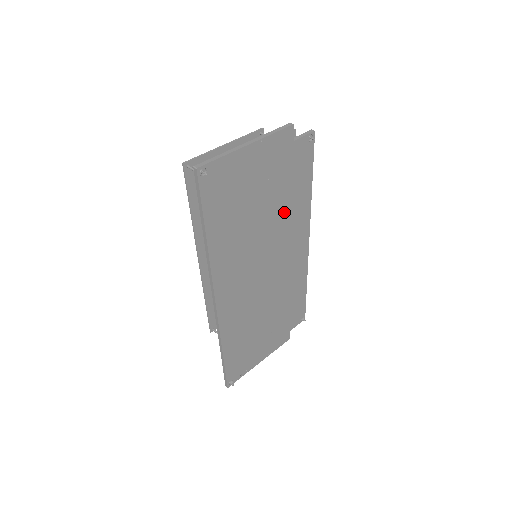
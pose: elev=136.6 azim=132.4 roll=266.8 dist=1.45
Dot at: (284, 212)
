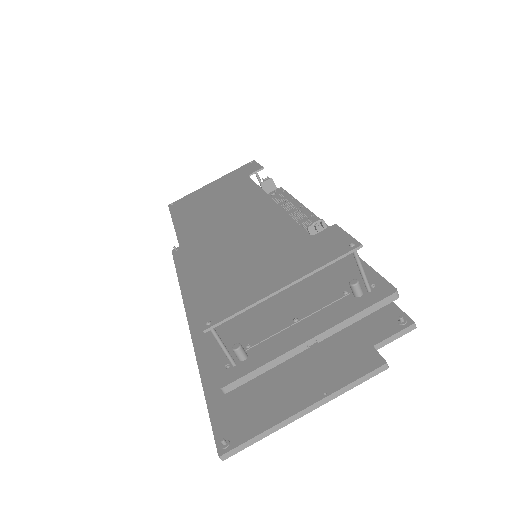
Dot at: occluded
